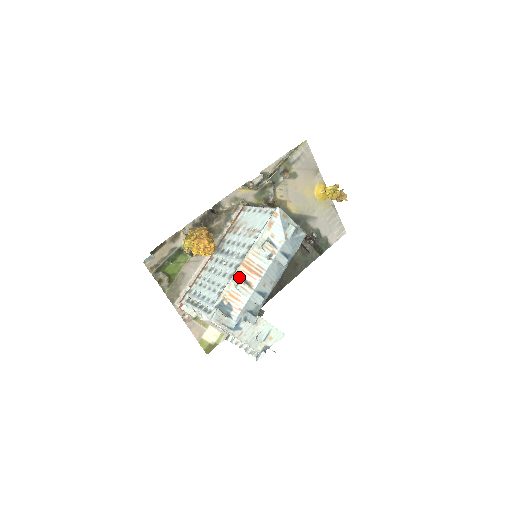
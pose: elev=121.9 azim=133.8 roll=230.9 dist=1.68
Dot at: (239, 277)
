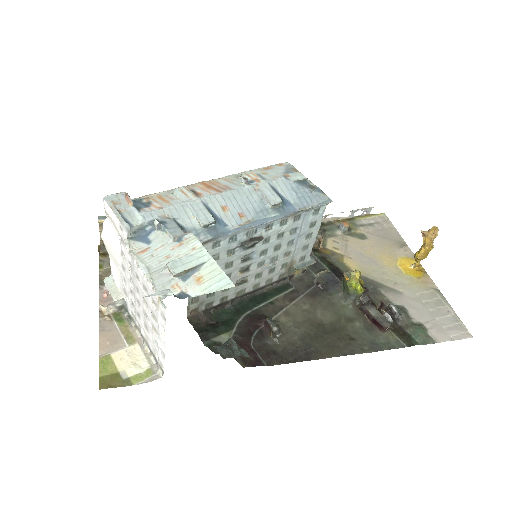
Dot at: occluded
